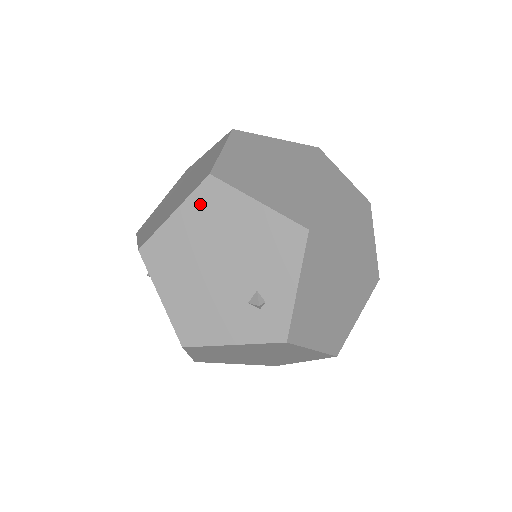
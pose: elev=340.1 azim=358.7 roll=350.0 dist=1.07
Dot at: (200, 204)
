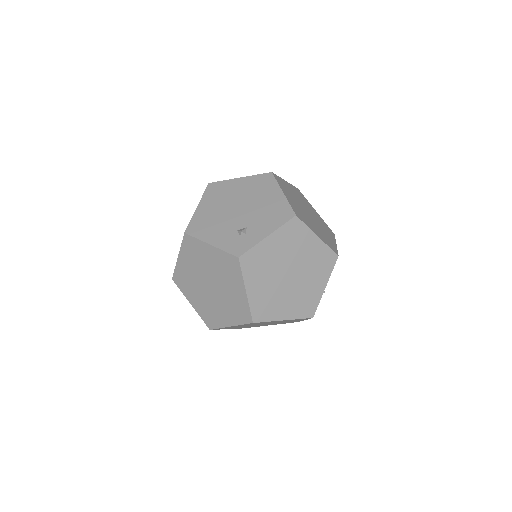
Dot at: (256, 180)
